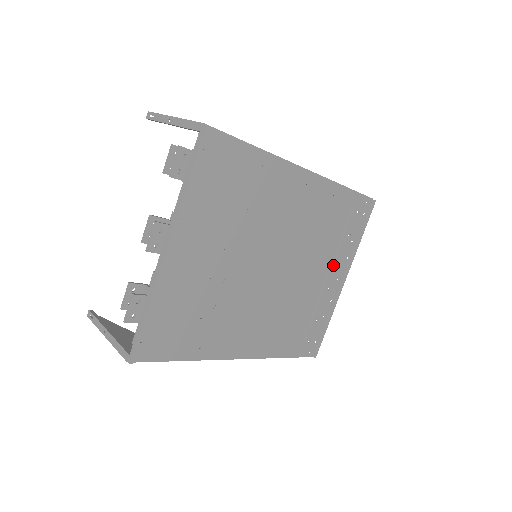
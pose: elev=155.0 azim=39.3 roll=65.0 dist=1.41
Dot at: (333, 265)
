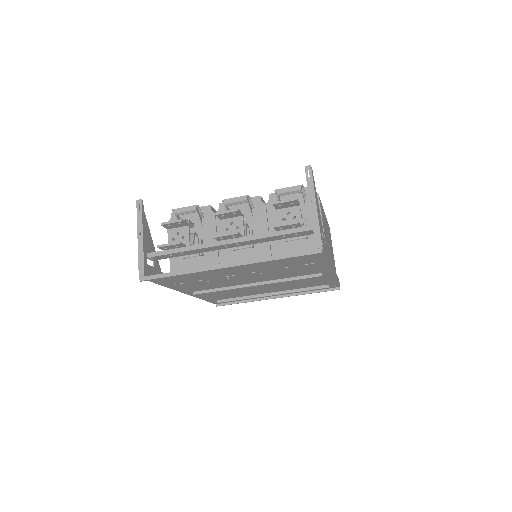
Dot at: occluded
